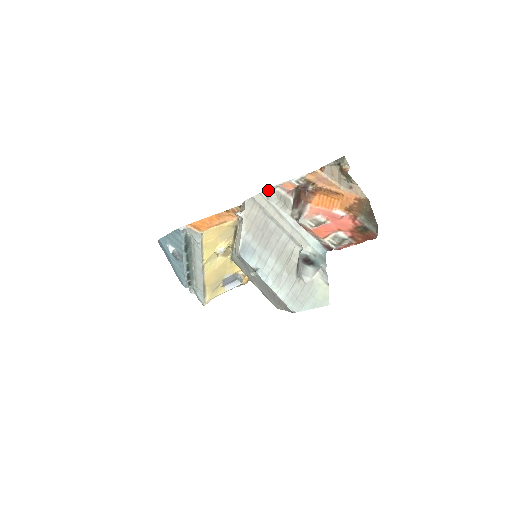
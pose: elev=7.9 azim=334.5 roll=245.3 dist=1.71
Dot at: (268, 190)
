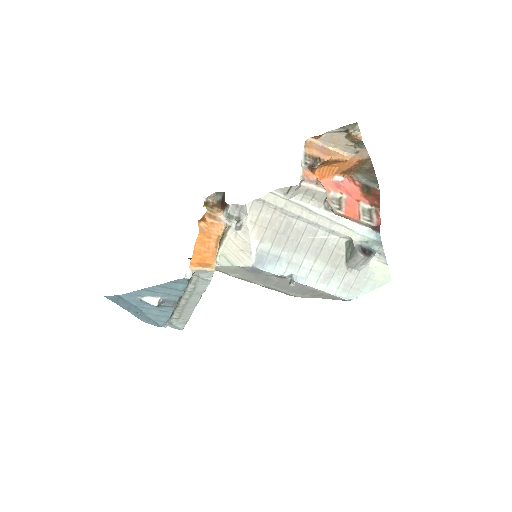
Dot at: (290, 188)
